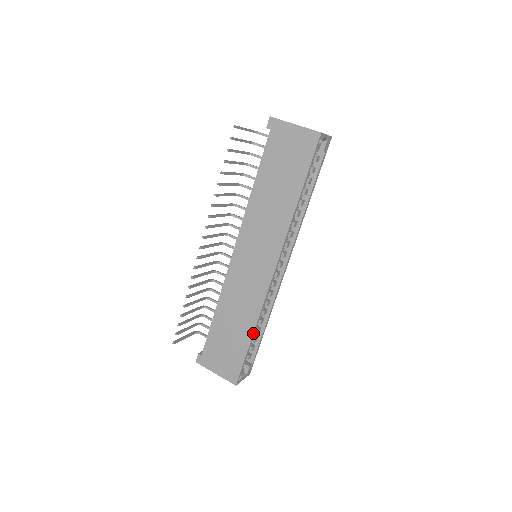
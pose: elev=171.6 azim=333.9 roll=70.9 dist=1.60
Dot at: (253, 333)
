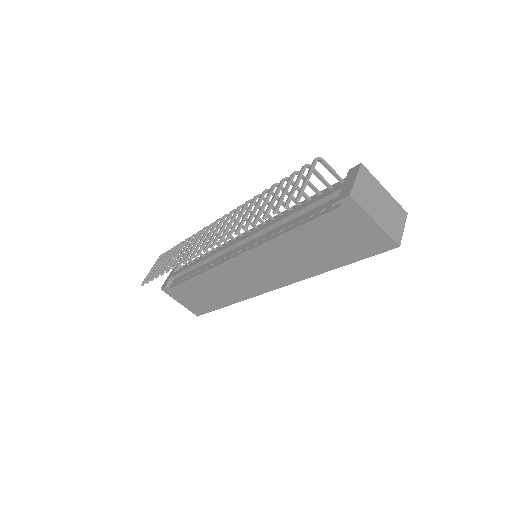
Dot at: (229, 305)
